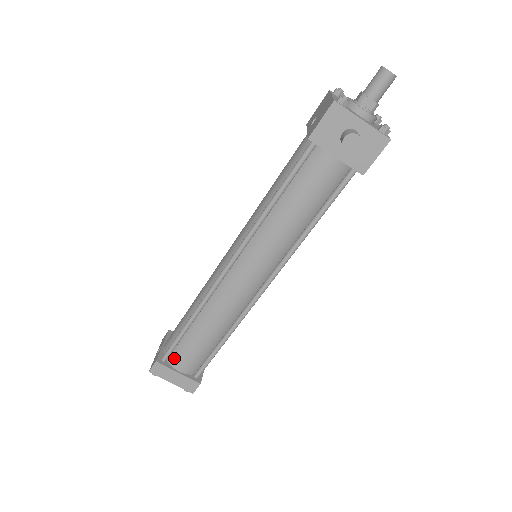
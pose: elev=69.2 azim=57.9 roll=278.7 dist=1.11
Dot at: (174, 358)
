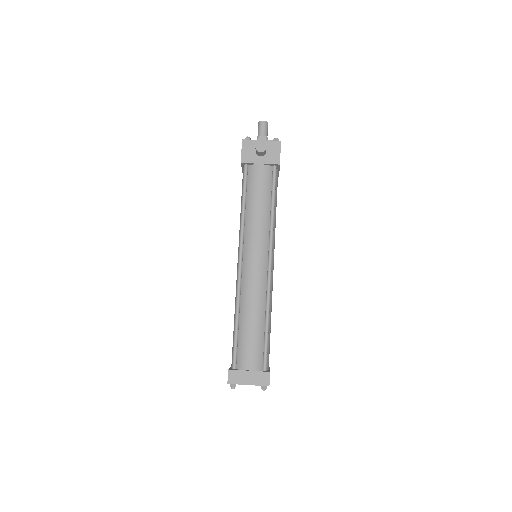
Dot at: (240, 361)
